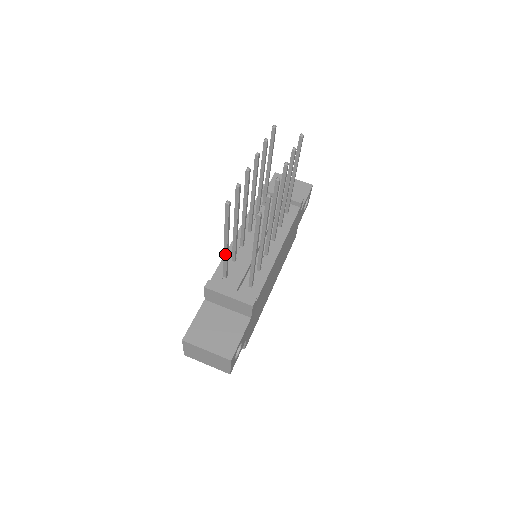
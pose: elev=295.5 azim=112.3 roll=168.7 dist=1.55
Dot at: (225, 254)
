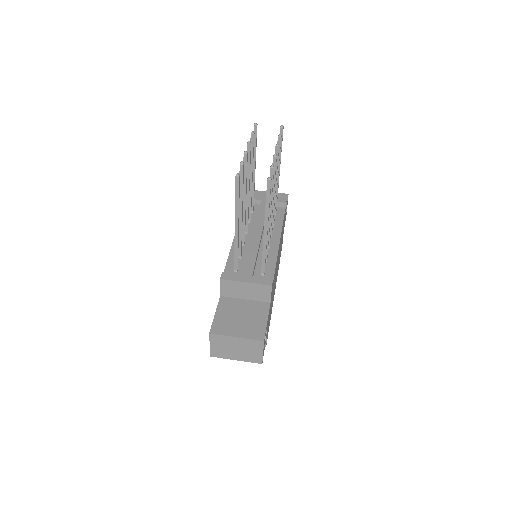
Dot at: (236, 240)
